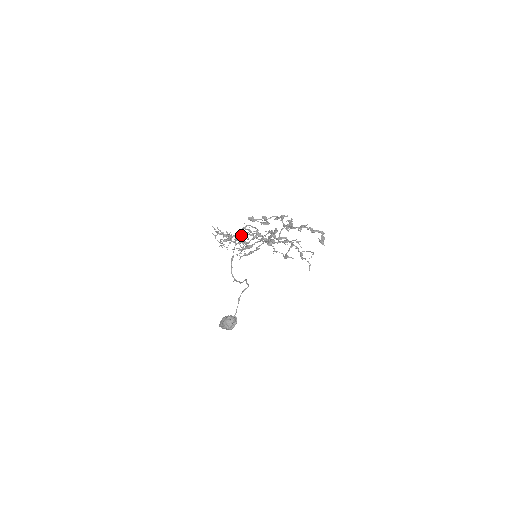
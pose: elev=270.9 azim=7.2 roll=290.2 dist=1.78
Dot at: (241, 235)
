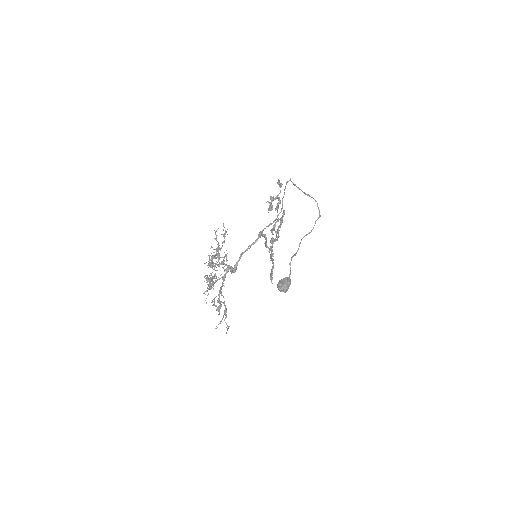
Dot at: (214, 258)
